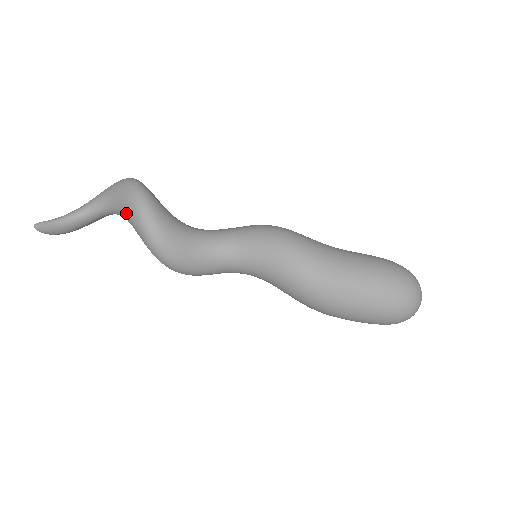
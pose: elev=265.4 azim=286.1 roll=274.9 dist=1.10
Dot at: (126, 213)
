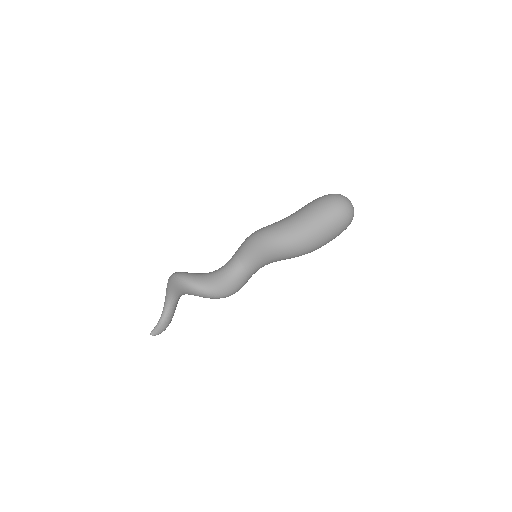
Dot at: (182, 291)
